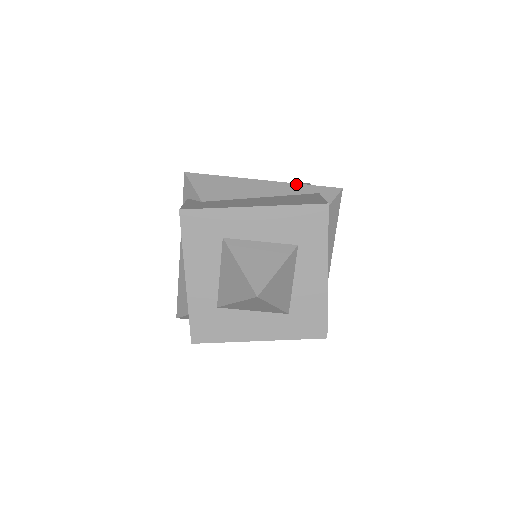
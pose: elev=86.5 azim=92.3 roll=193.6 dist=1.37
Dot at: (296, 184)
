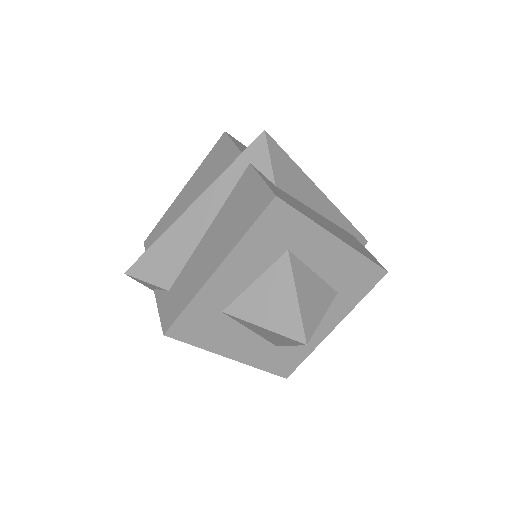
Dot at: (342, 214)
